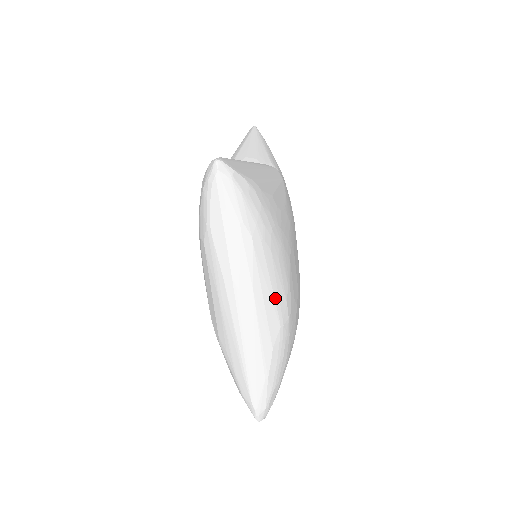
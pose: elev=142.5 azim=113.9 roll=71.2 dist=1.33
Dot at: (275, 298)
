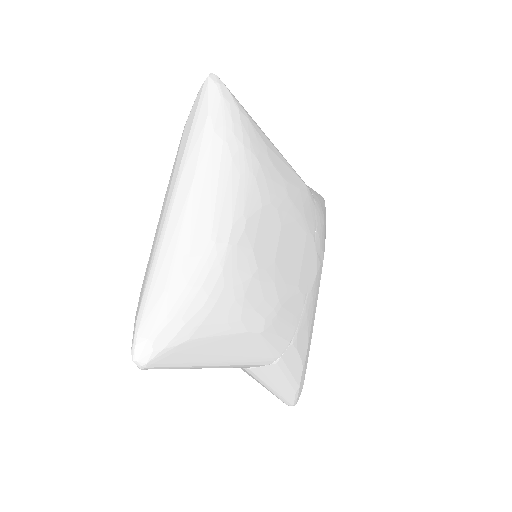
Dot at: (217, 204)
